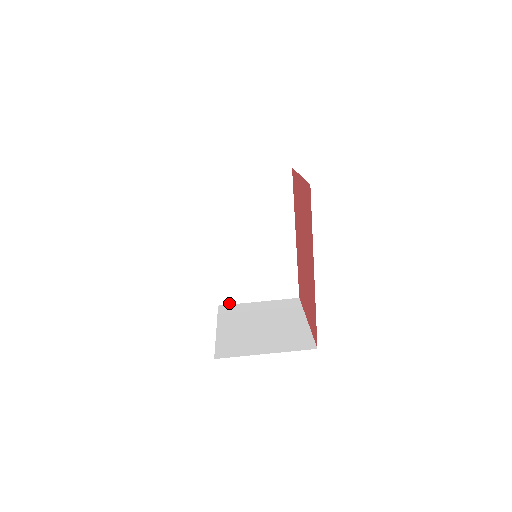
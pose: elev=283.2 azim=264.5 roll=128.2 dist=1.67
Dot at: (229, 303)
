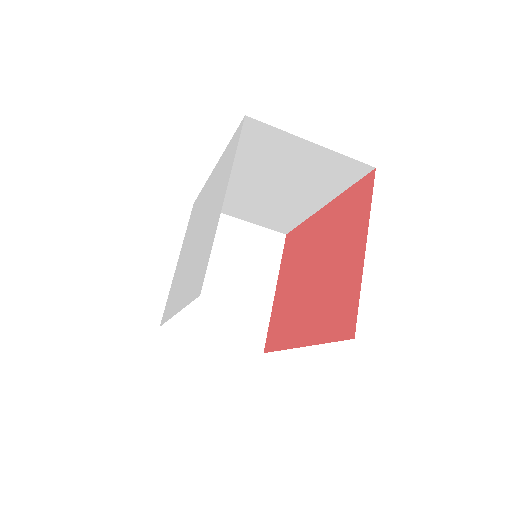
Dot at: occluded
